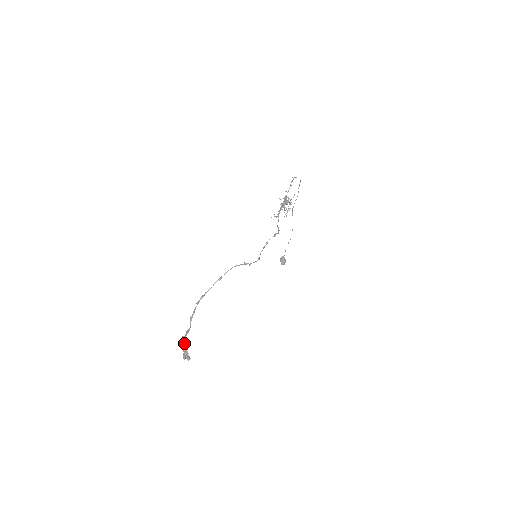
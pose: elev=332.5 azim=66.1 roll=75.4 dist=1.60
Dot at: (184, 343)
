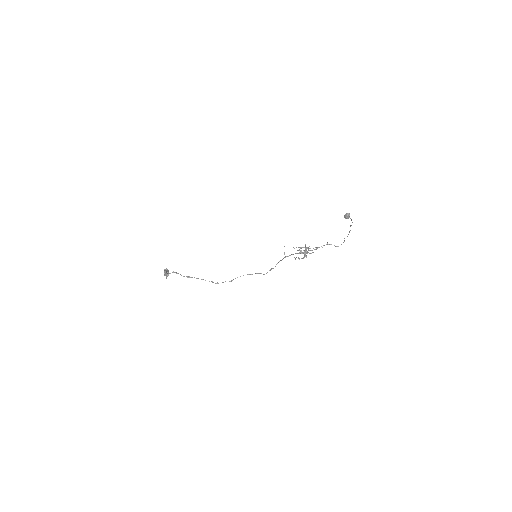
Dot at: occluded
